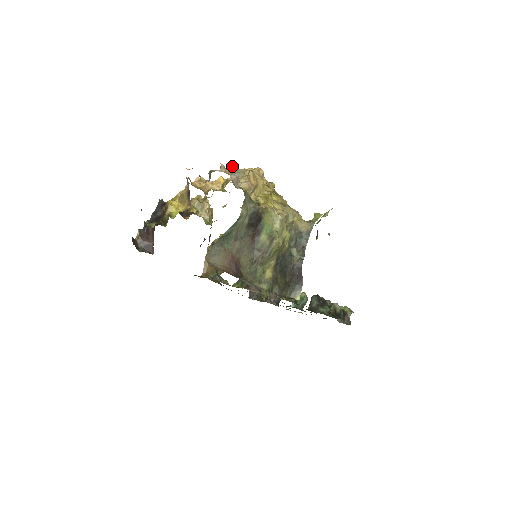
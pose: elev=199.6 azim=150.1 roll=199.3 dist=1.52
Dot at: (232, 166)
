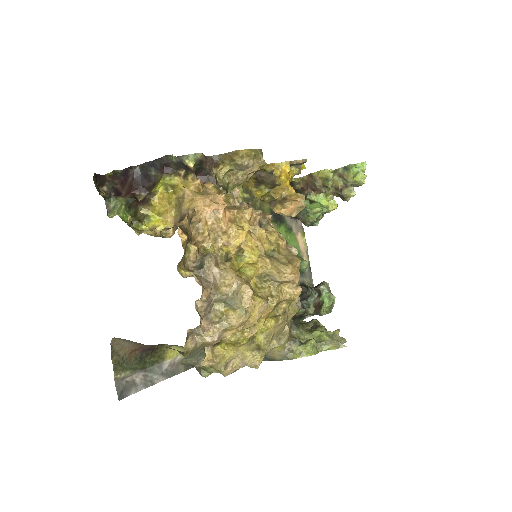
Dot at: (235, 284)
